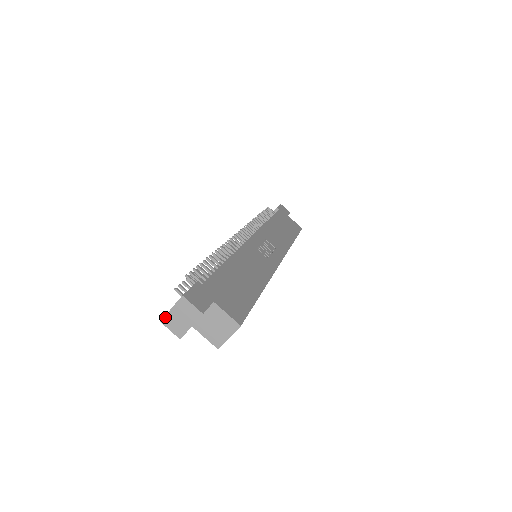
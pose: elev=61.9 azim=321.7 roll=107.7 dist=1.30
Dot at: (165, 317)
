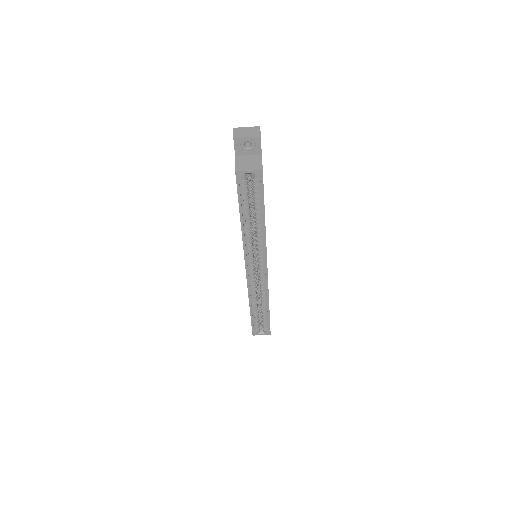
Dot at: (239, 128)
